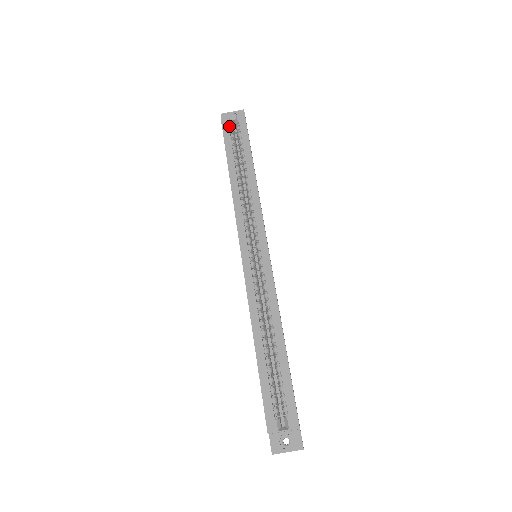
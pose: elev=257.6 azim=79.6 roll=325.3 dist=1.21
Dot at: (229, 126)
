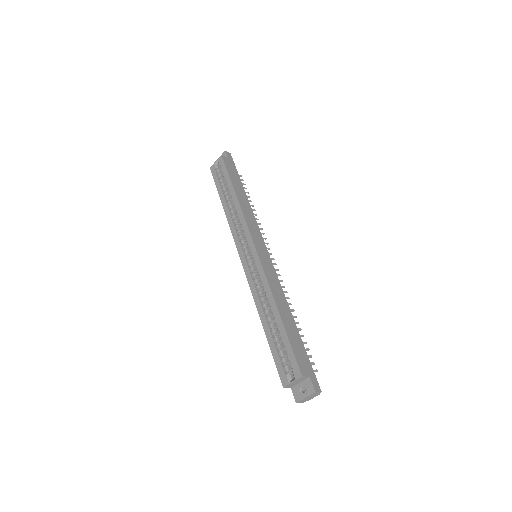
Dot at: (216, 170)
